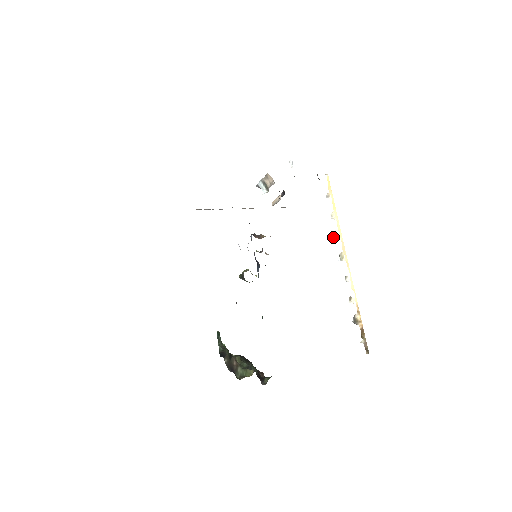
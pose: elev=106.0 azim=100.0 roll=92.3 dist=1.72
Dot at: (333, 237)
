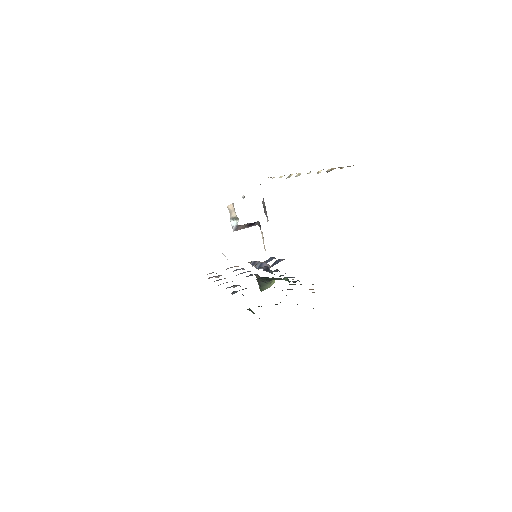
Dot at: (286, 178)
